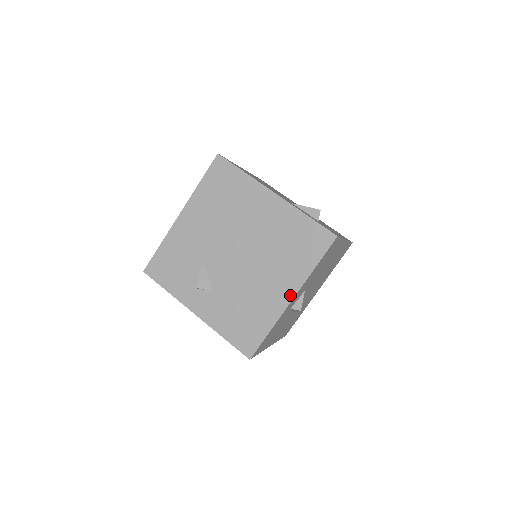
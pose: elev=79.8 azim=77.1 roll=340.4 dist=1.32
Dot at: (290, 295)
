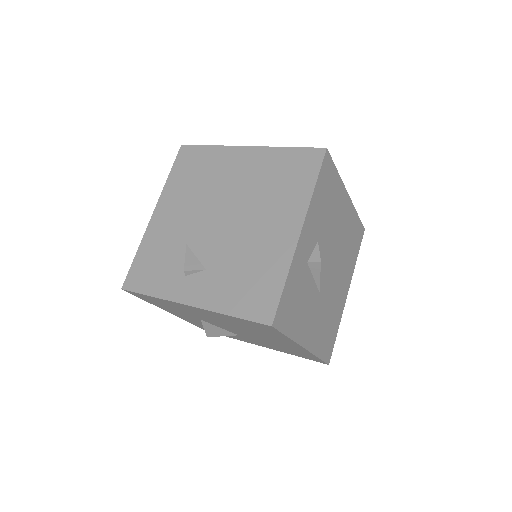
Dot at: (296, 228)
